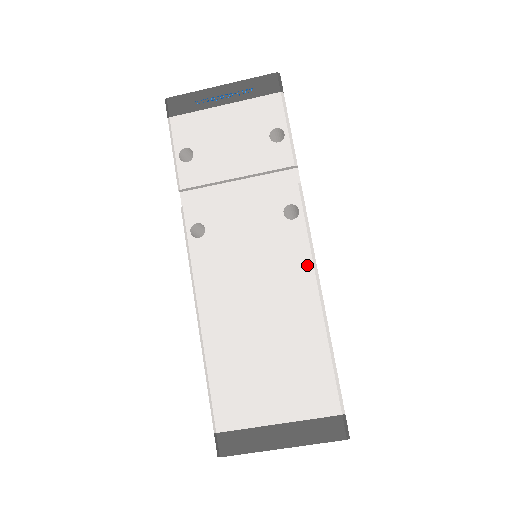
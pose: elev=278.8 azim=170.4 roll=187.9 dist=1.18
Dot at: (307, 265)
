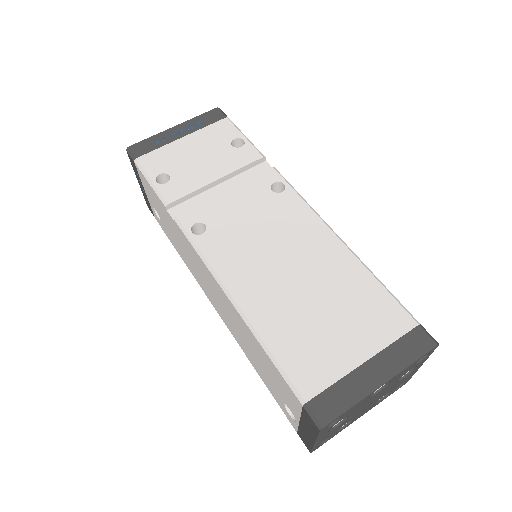
Dot at: (313, 219)
